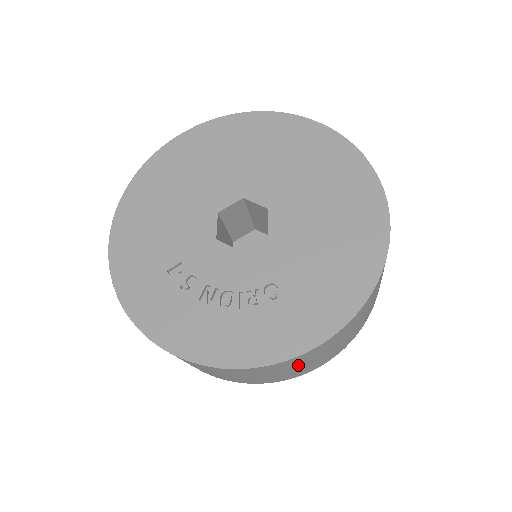
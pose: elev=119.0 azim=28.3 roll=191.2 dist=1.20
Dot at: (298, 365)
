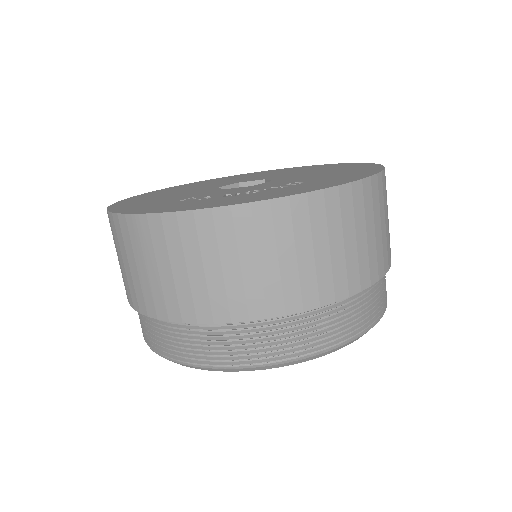
Dot at: (348, 231)
